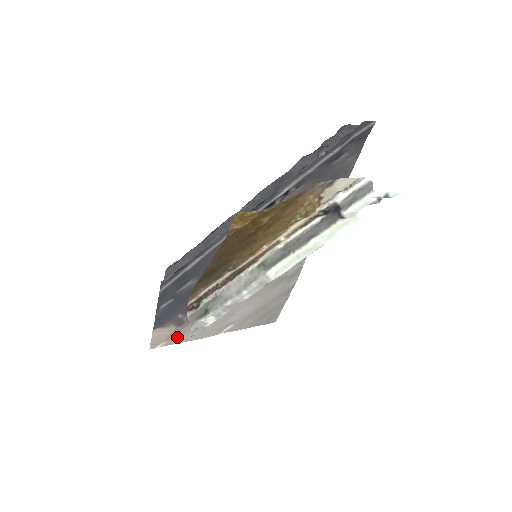
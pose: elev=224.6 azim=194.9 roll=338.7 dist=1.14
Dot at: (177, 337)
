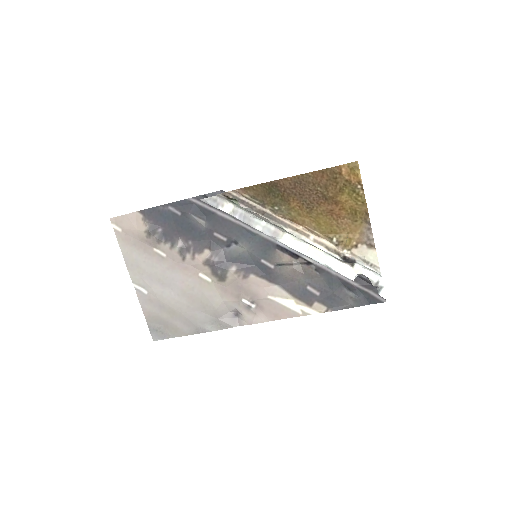
Dot at: (128, 240)
